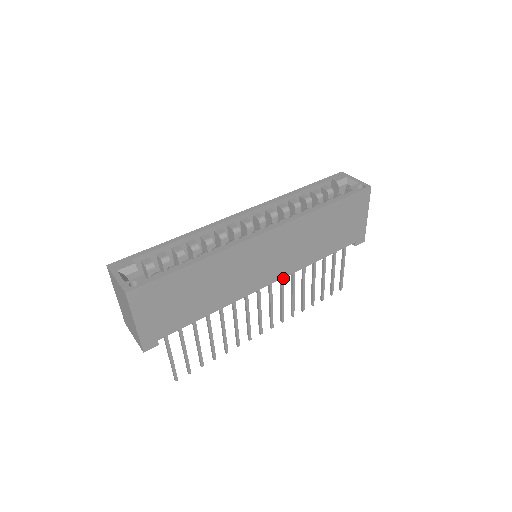
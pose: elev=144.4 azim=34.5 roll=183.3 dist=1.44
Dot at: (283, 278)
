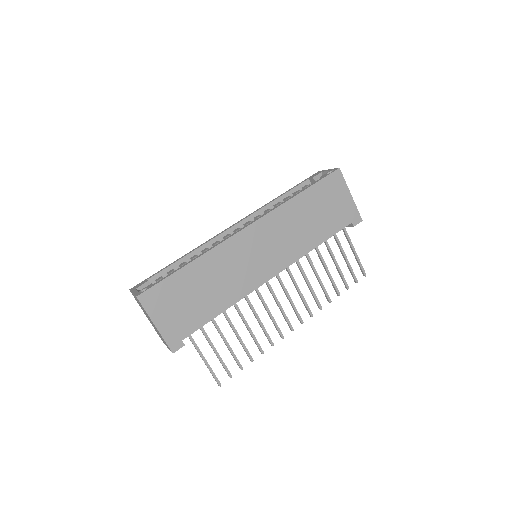
Dot at: (289, 270)
